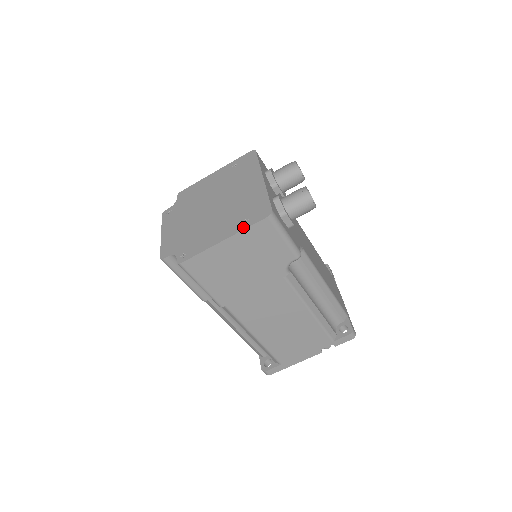
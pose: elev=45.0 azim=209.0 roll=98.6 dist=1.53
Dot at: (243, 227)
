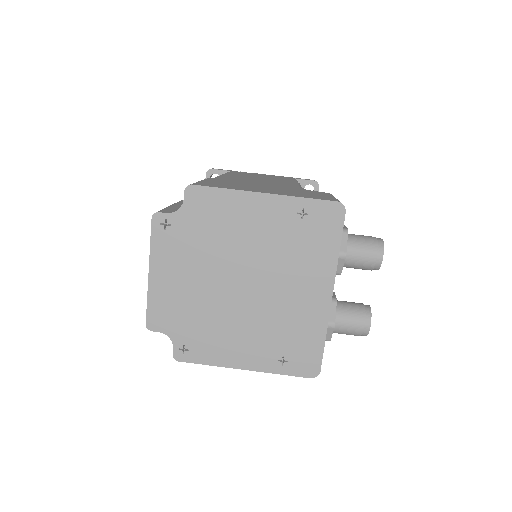
Dot at: (276, 370)
